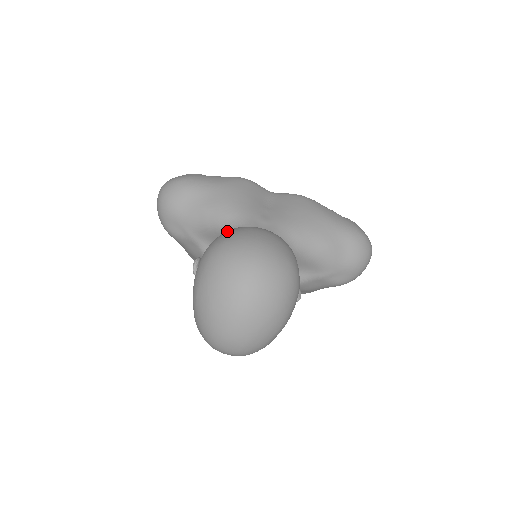
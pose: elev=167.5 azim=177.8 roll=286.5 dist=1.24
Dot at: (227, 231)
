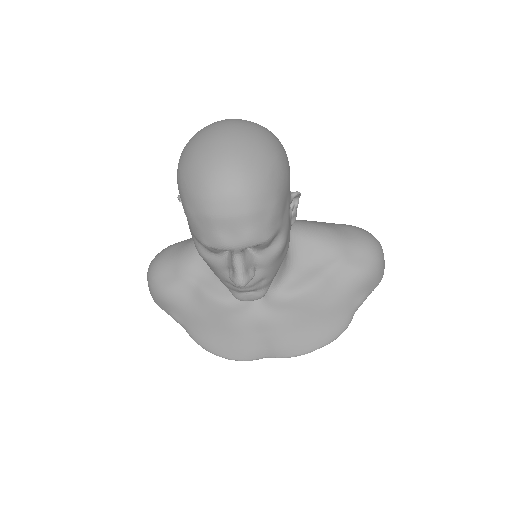
Dot at: occluded
